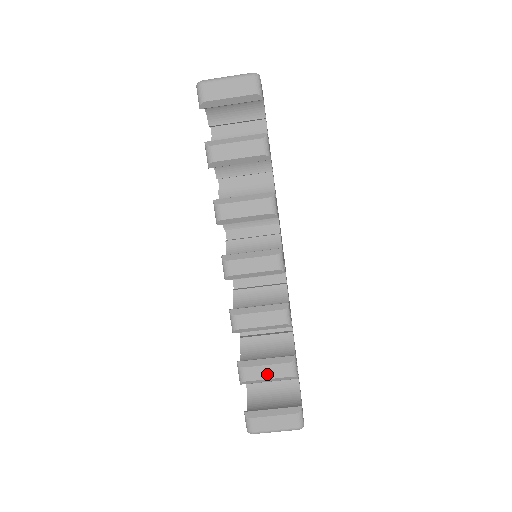
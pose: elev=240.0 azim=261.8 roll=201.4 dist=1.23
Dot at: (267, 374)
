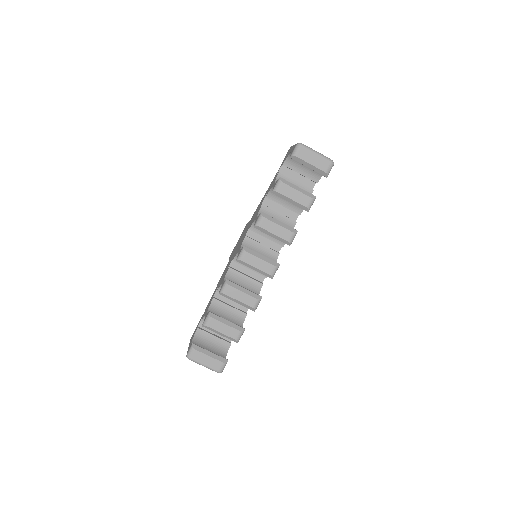
Dot at: (223, 330)
